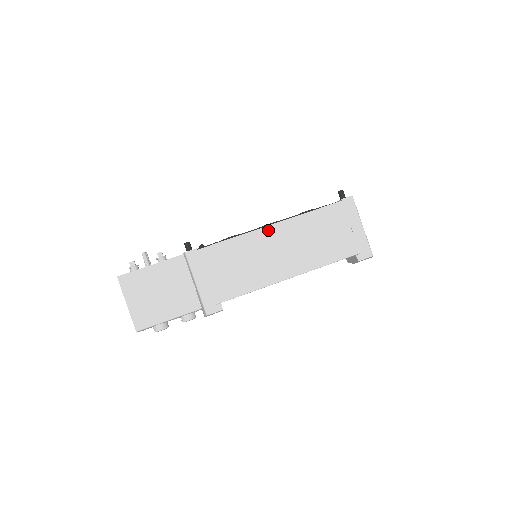
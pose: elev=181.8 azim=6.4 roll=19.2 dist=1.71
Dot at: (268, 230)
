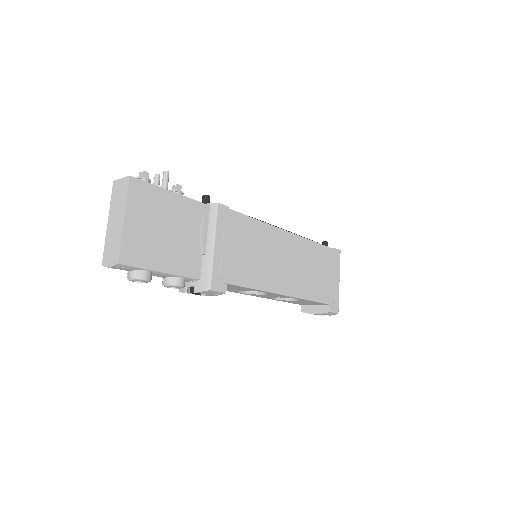
Dot at: (286, 235)
